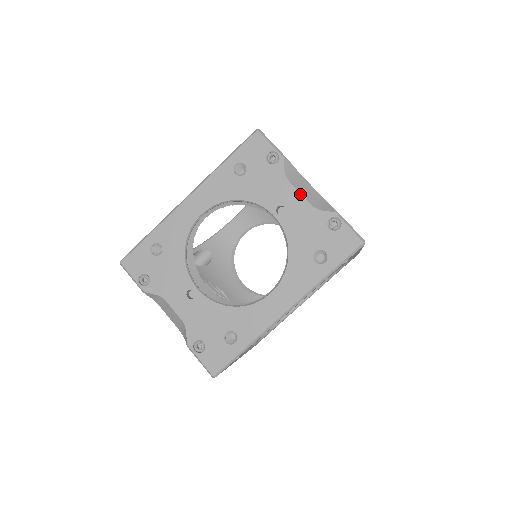
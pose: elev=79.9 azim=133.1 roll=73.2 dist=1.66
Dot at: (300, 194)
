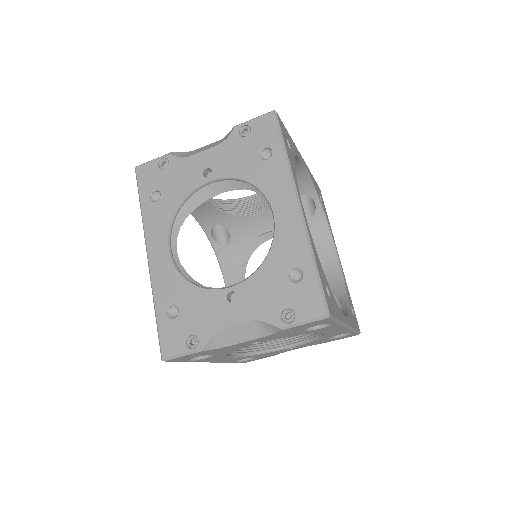
Dot at: (204, 151)
